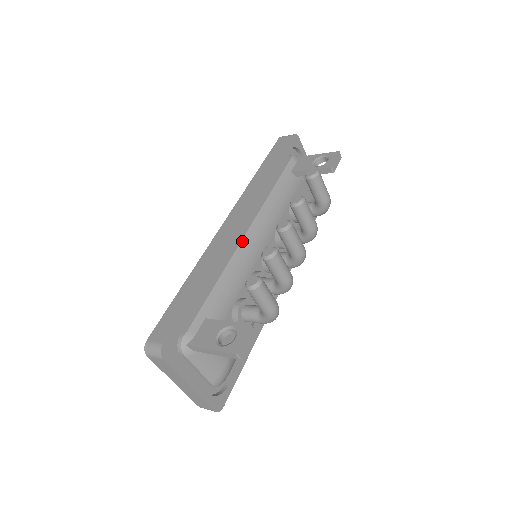
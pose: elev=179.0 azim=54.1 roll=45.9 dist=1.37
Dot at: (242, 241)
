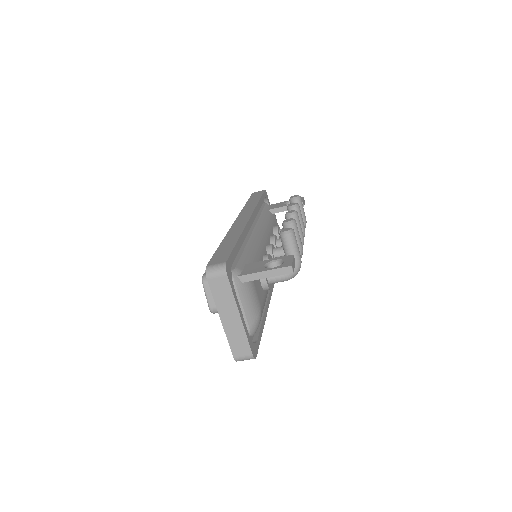
Dot at: (253, 232)
